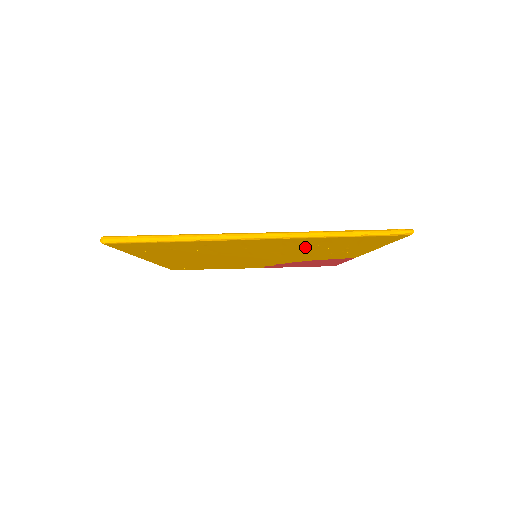
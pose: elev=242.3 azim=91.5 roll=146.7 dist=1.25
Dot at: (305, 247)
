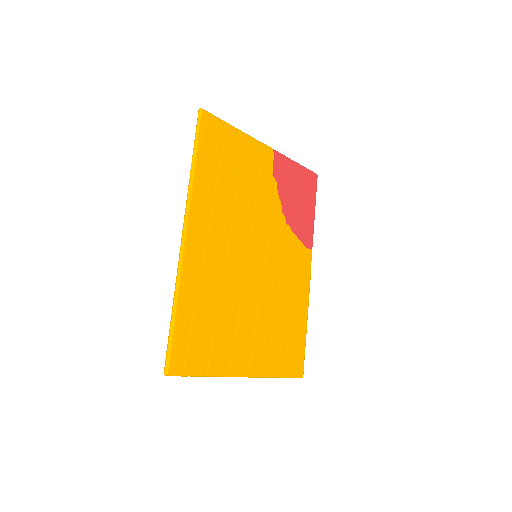
Dot at: (270, 329)
